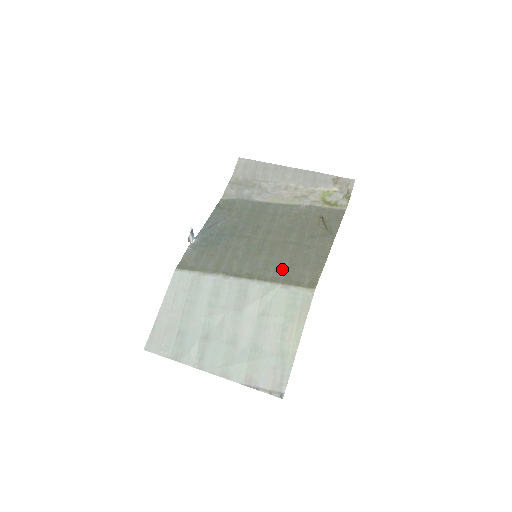
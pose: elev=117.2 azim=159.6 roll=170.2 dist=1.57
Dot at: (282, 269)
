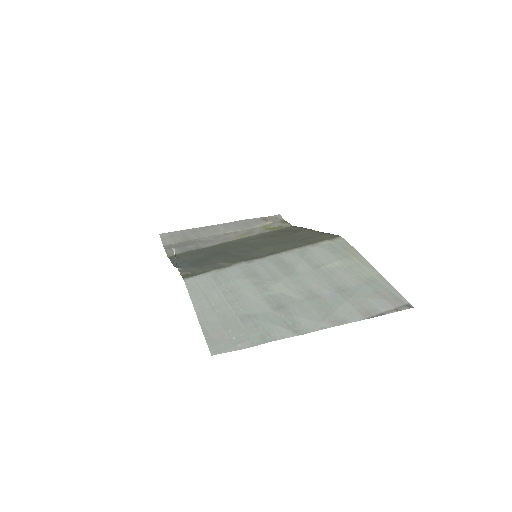
Dot at: (295, 243)
